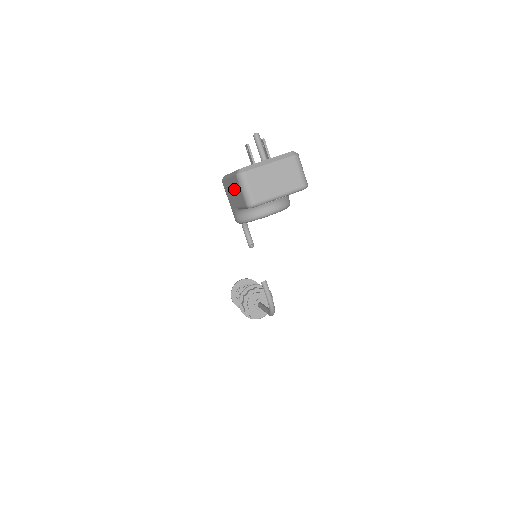
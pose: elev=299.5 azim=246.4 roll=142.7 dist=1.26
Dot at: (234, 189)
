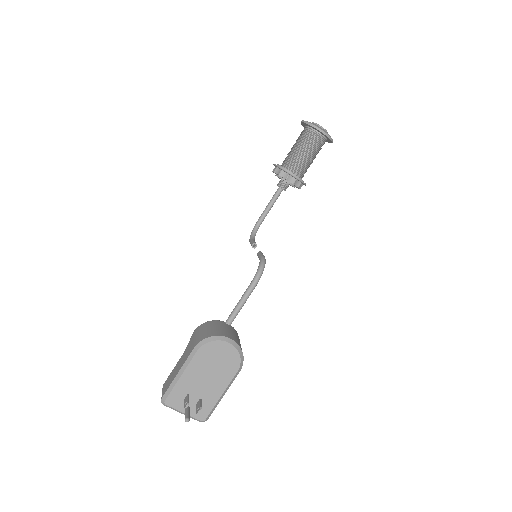
Dot at: (173, 375)
